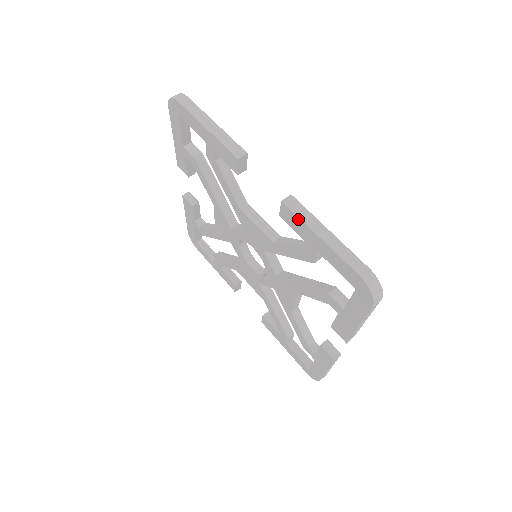
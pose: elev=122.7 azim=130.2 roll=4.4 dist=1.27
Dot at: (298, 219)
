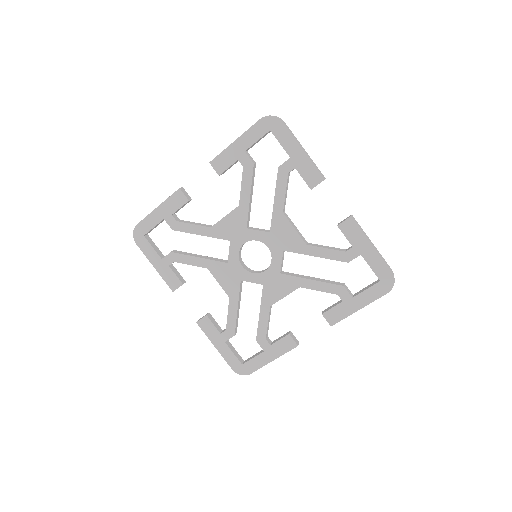
Dot at: (222, 154)
